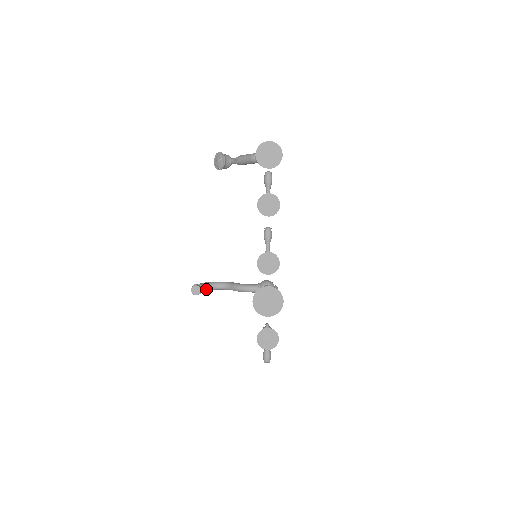
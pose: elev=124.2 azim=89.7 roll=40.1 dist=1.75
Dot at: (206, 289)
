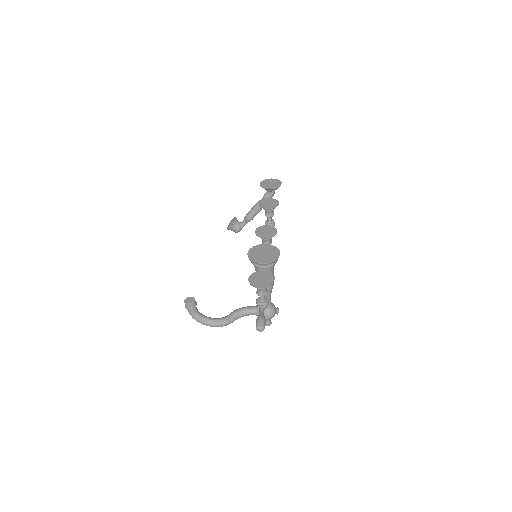
Dot at: (200, 317)
